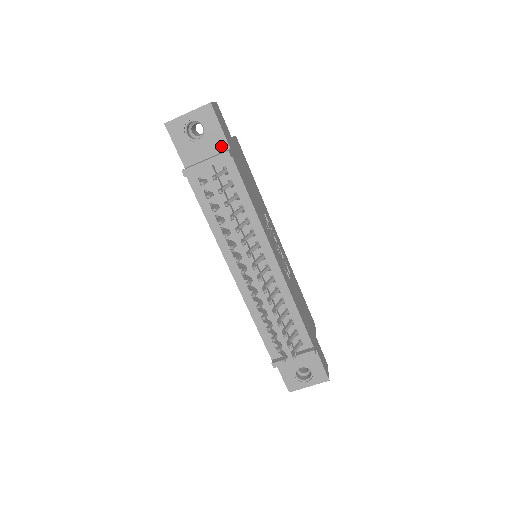
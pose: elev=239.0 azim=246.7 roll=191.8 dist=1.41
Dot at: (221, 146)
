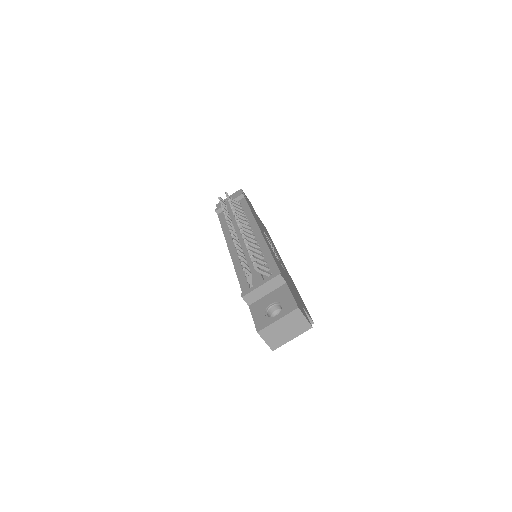
Dot at: occluded
